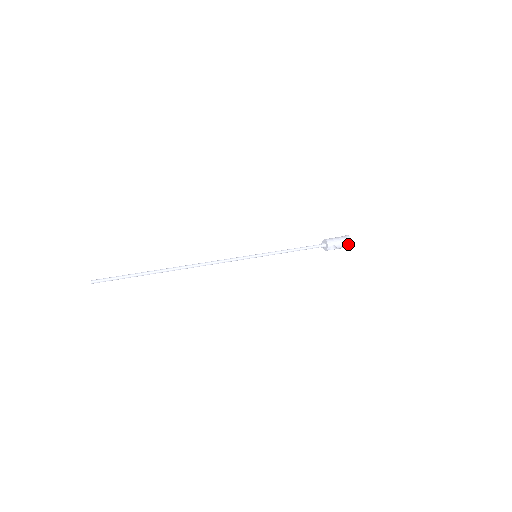
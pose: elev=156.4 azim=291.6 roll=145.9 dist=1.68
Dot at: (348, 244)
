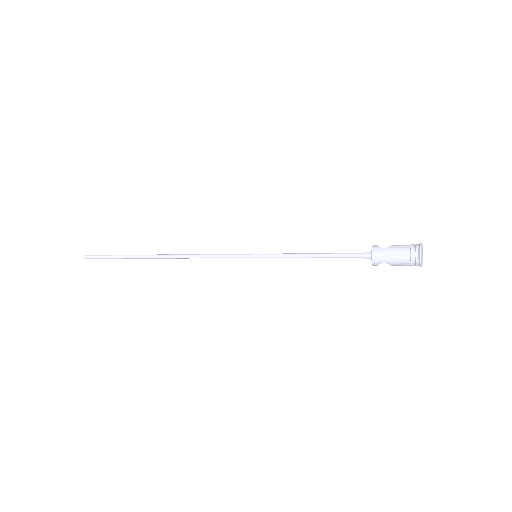
Dot at: (416, 264)
